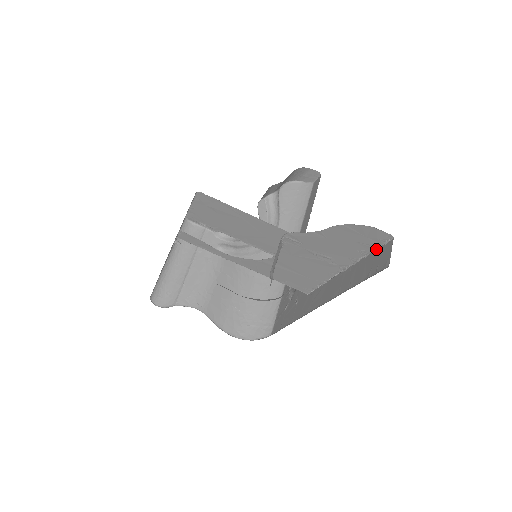
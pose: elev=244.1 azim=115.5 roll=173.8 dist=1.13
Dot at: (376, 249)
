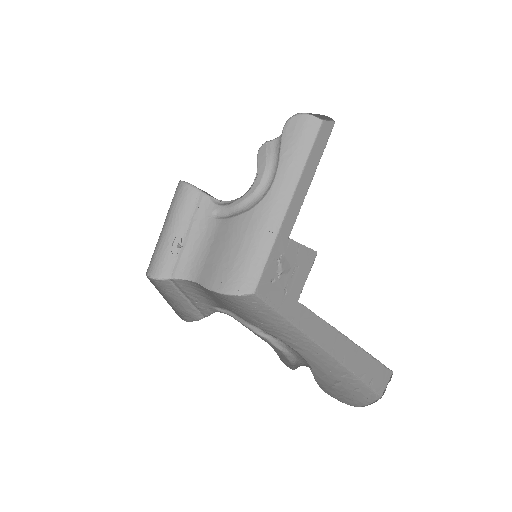
Dot at: (375, 359)
